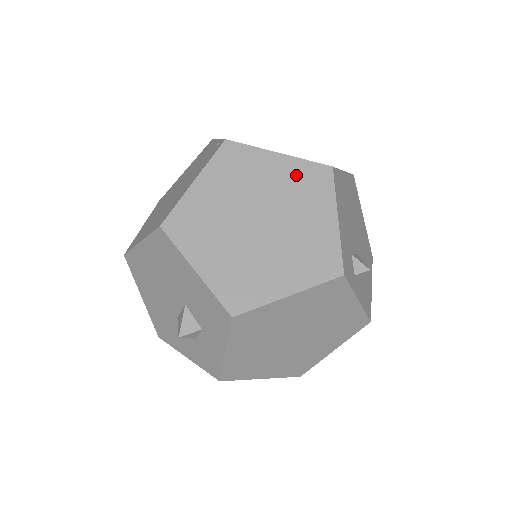
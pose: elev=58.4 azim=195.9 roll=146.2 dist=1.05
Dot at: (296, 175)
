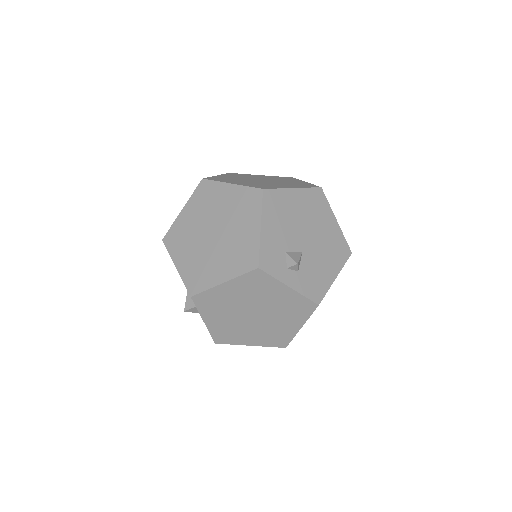
Dot at: (239, 198)
